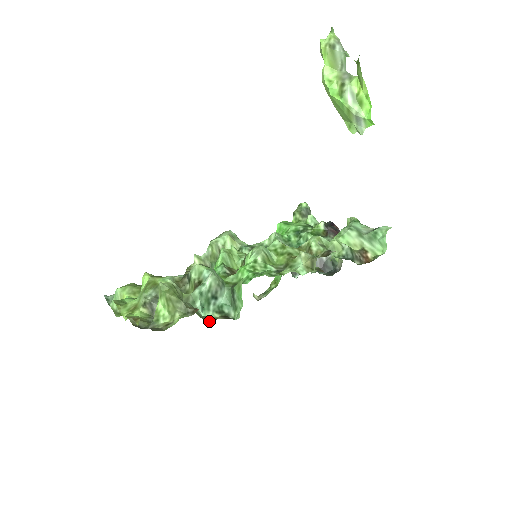
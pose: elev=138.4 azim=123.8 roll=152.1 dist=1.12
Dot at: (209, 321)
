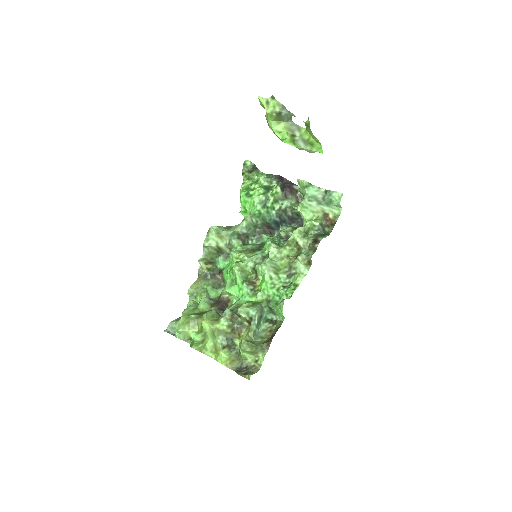
Dot at: occluded
